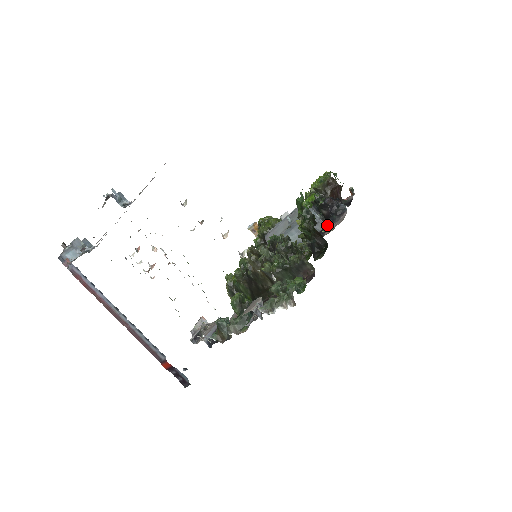
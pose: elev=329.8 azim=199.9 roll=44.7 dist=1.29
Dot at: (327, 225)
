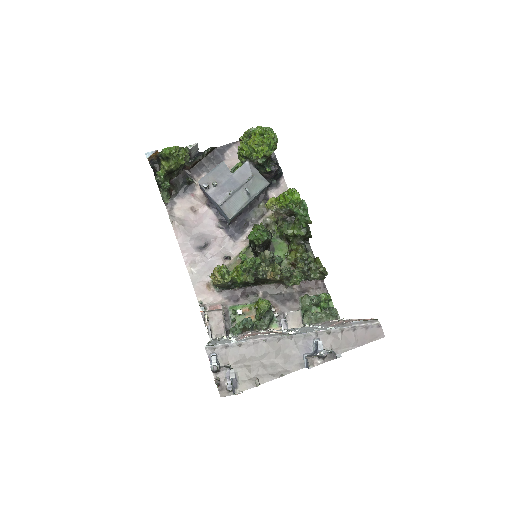
Dot at: (267, 188)
